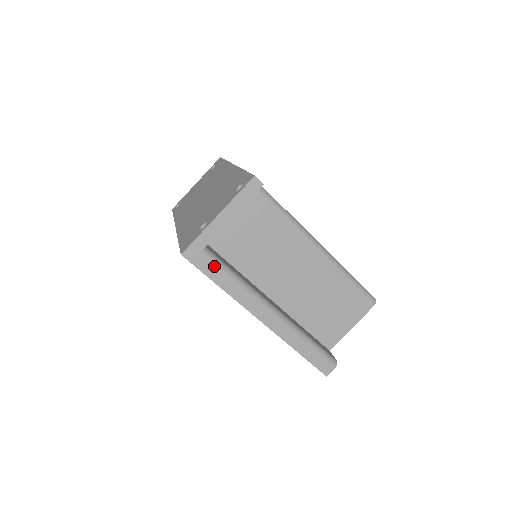
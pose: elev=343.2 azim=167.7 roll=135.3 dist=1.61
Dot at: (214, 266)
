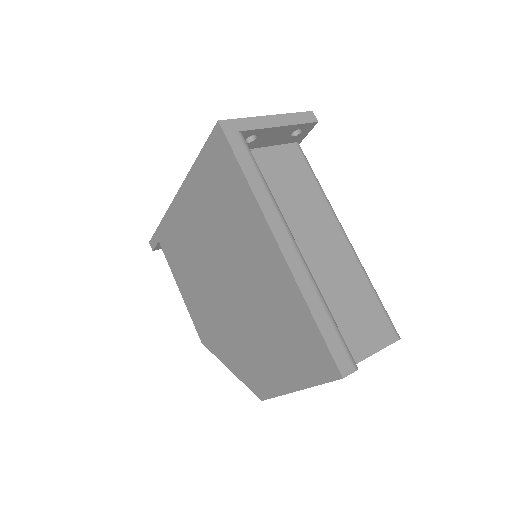
Dot at: (247, 152)
